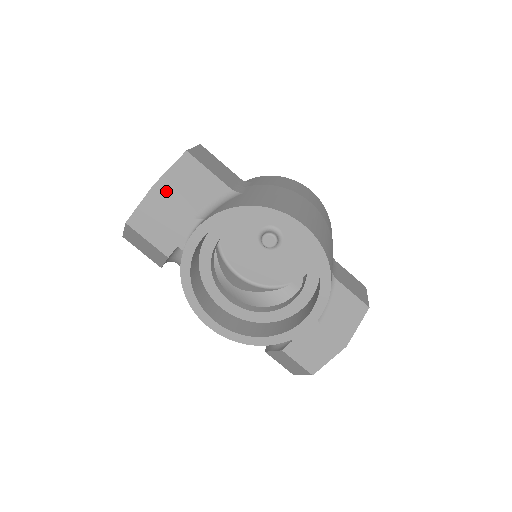
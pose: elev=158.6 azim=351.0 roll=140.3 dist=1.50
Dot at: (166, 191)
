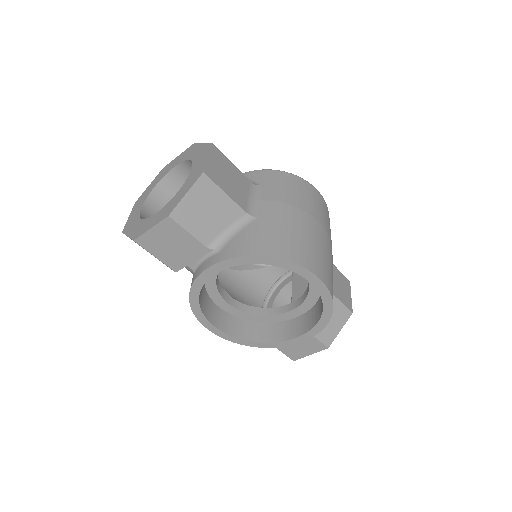
Dot at: (181, 221)
